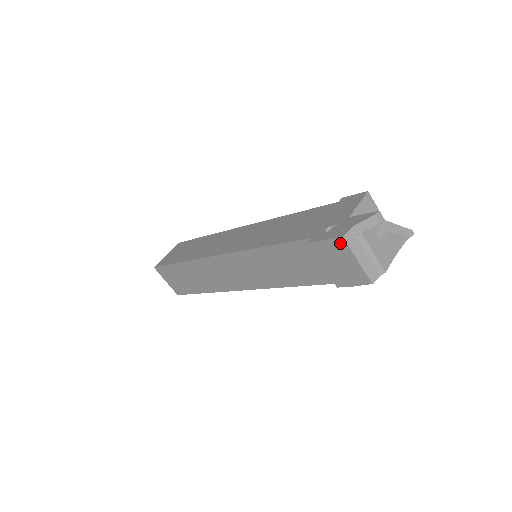
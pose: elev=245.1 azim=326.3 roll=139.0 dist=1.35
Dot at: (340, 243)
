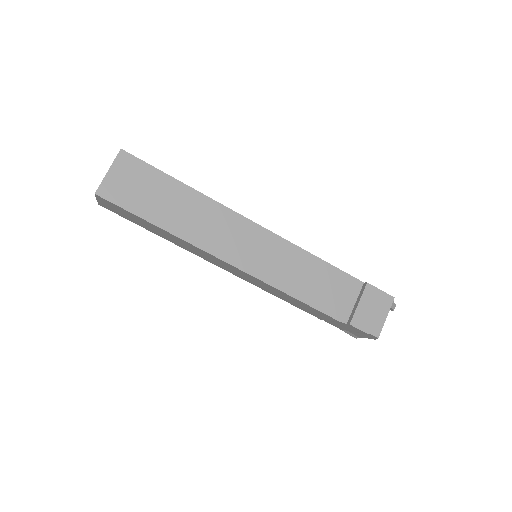
Dot at: (389, 300)
